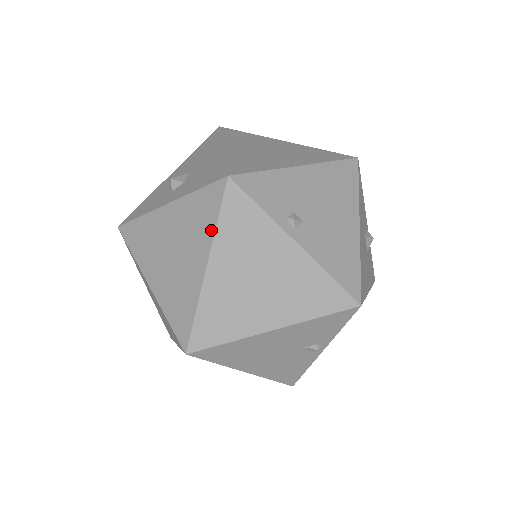
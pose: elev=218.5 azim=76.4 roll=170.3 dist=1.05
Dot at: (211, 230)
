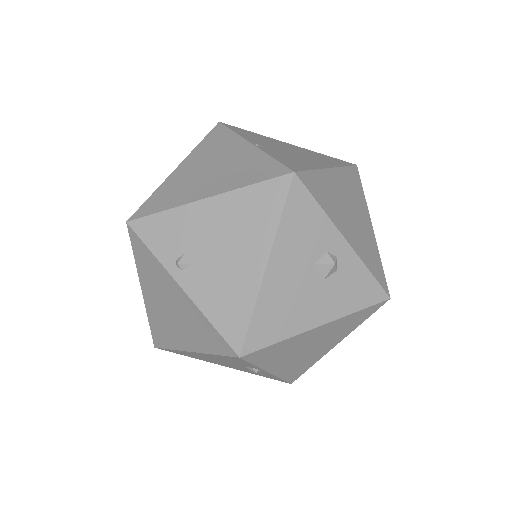
Dot at: (136, 262)
